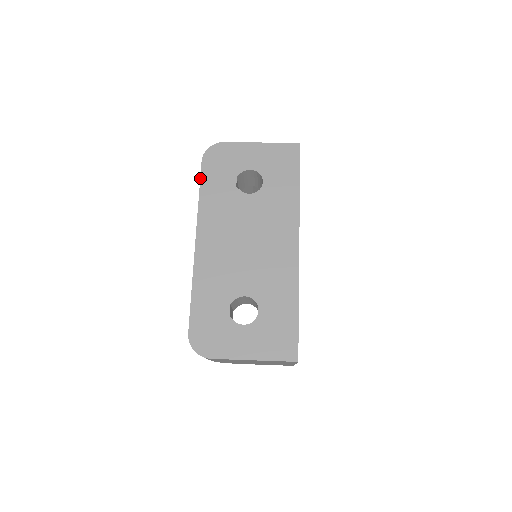
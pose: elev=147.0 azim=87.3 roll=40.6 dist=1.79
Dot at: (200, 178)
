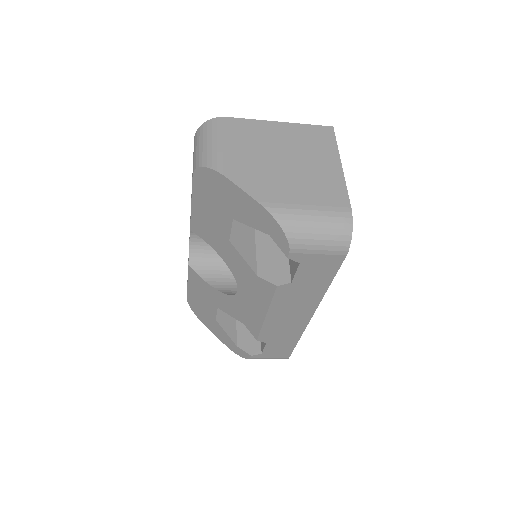
Dot at: occluded
